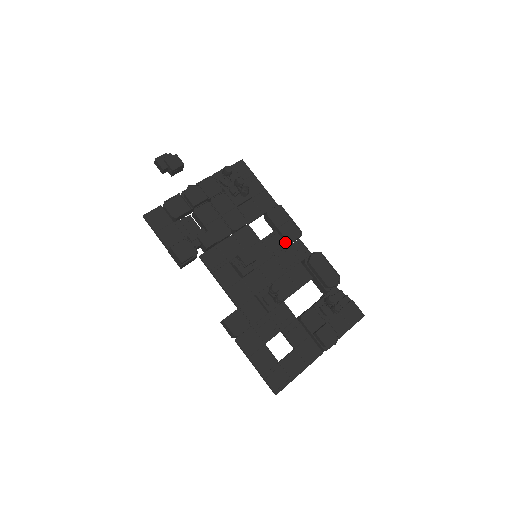
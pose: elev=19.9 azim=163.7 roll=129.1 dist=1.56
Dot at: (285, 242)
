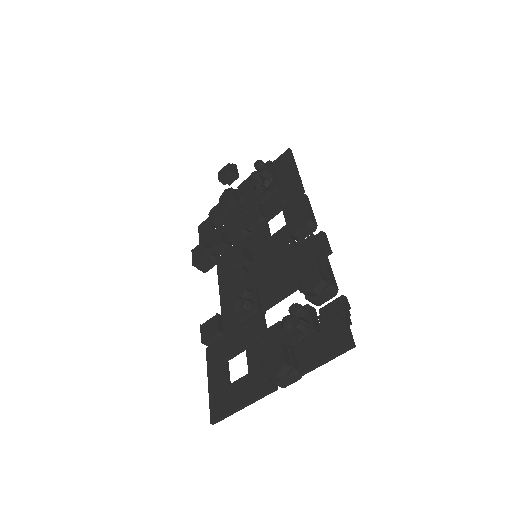
Dot at: (292, 236)
